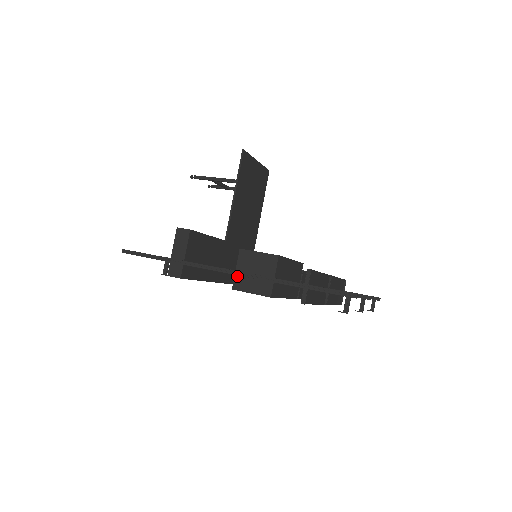
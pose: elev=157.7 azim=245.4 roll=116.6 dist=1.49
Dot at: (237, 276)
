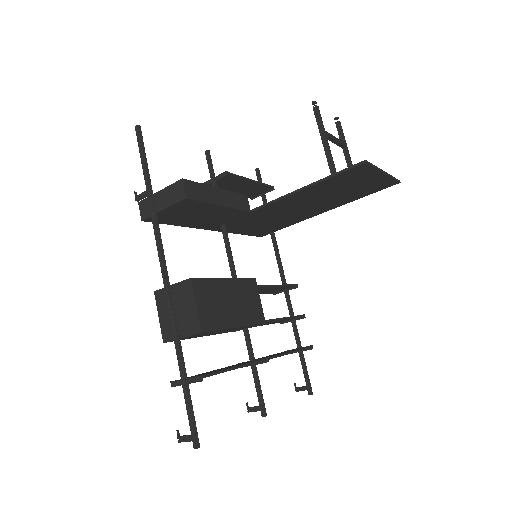
Dot at: (166, 290)
